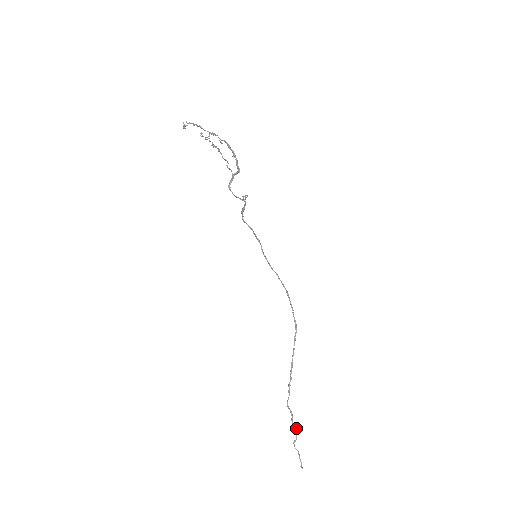
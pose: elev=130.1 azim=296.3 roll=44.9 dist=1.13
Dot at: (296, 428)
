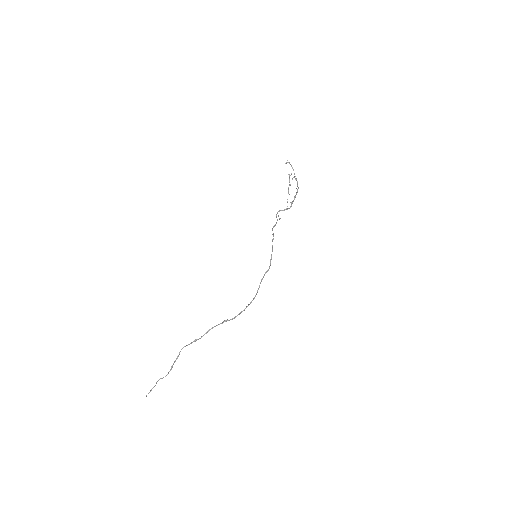
Dot at: occluded
